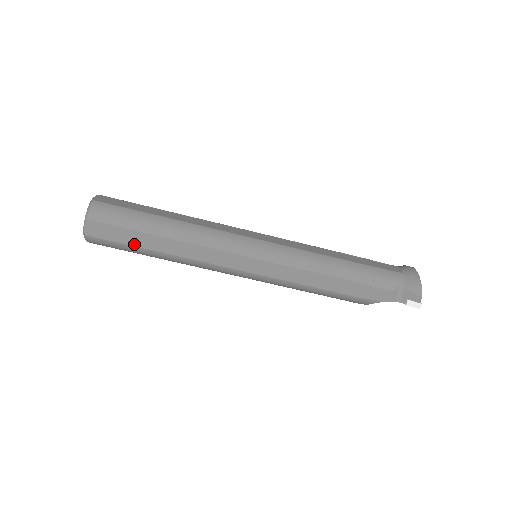
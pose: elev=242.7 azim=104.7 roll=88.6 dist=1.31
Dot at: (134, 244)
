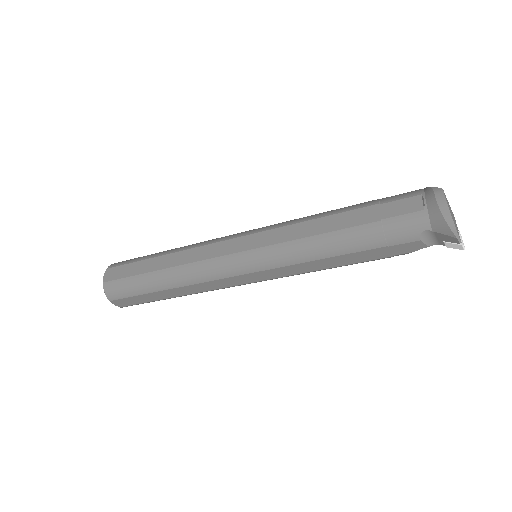
Dot at: (153, 300)
